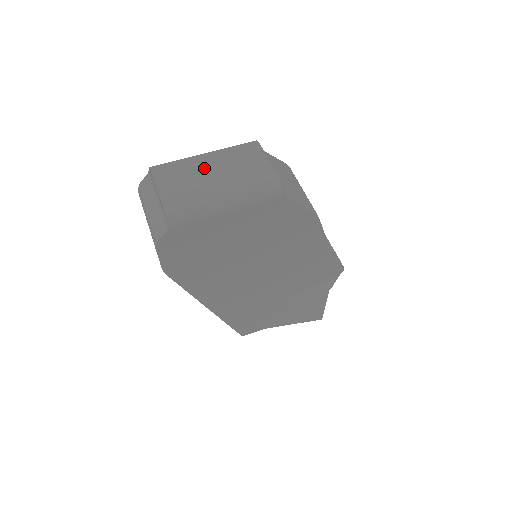
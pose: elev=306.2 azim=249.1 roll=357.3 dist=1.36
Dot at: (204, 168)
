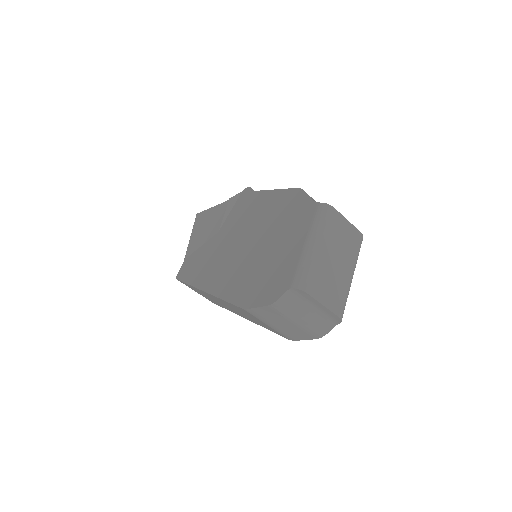
Dot at: (328, 260)
